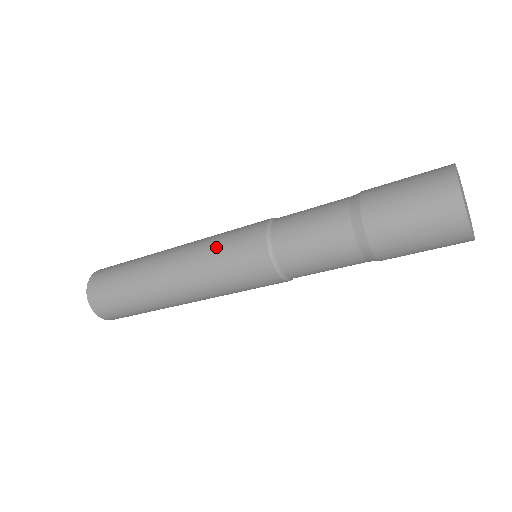
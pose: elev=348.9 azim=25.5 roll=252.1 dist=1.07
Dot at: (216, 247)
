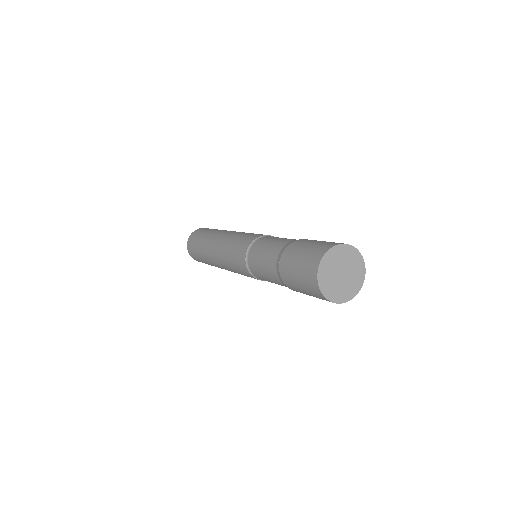
Dot at: (230, 245)
